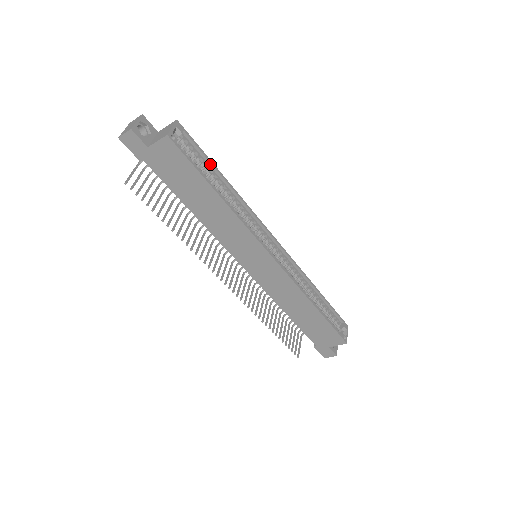
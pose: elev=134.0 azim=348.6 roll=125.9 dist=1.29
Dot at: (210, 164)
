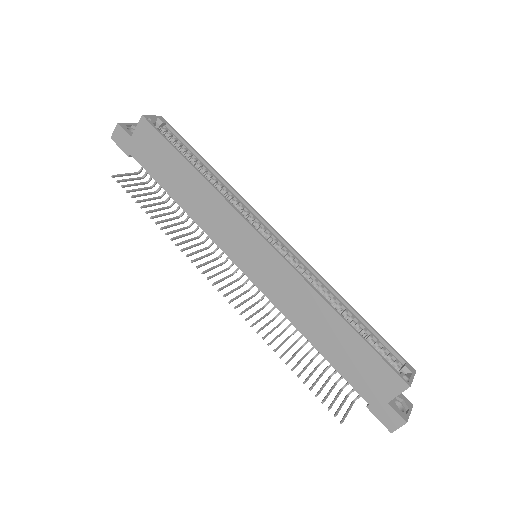
Dot at: (193, 152)
